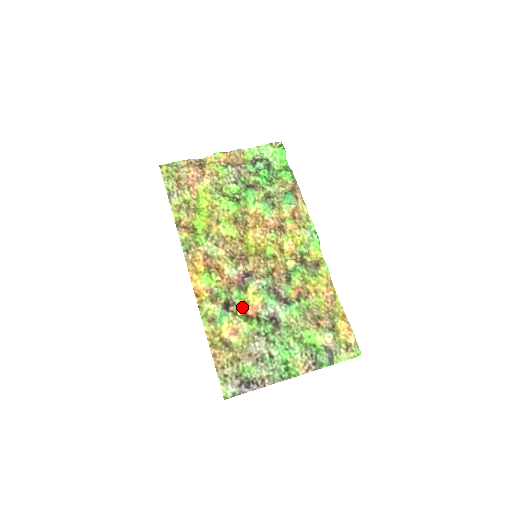
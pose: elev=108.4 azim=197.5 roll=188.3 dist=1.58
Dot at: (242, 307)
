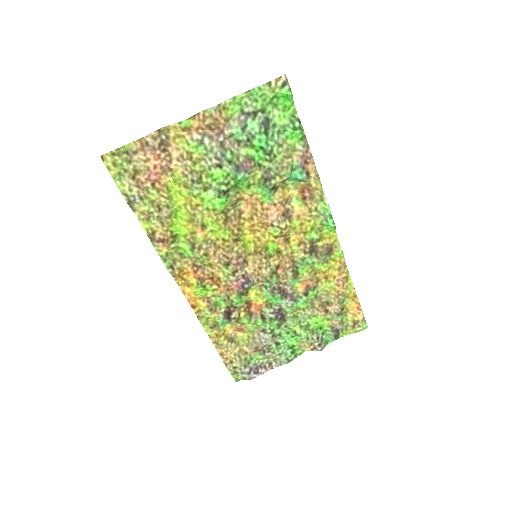
Dot at: (244, 307)
